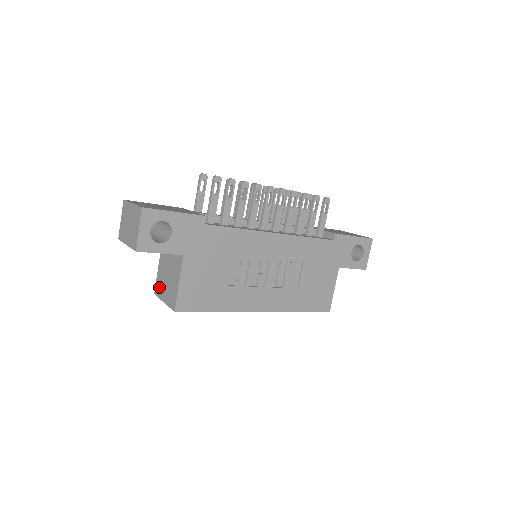
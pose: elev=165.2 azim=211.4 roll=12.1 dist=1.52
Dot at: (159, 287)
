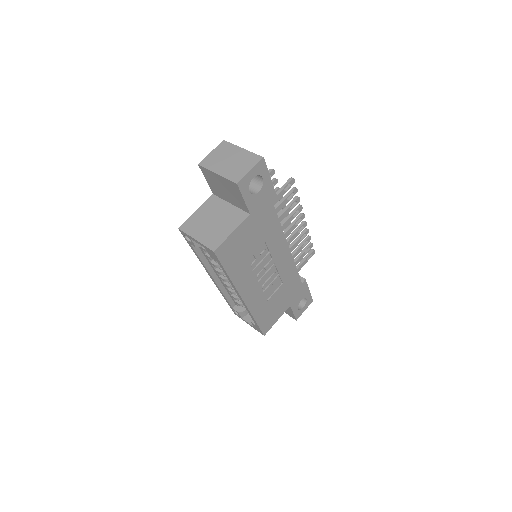
Dot at: (192, 225)
